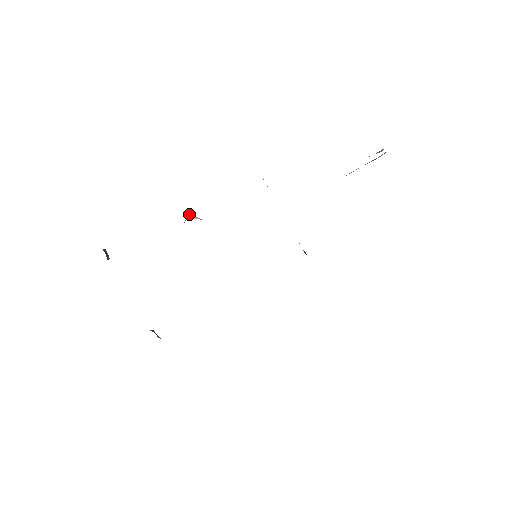
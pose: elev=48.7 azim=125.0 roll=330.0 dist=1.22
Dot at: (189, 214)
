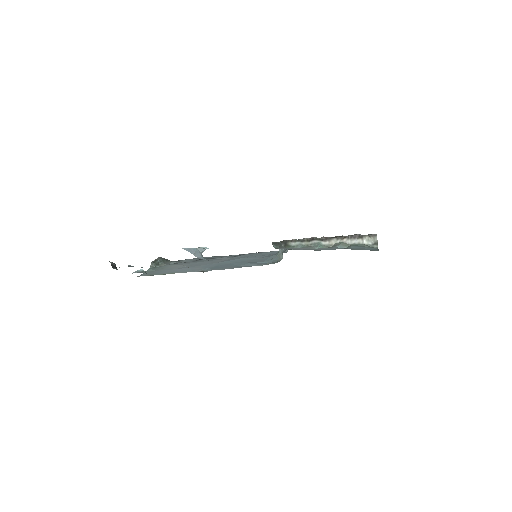
Dot at: (202, 252)
